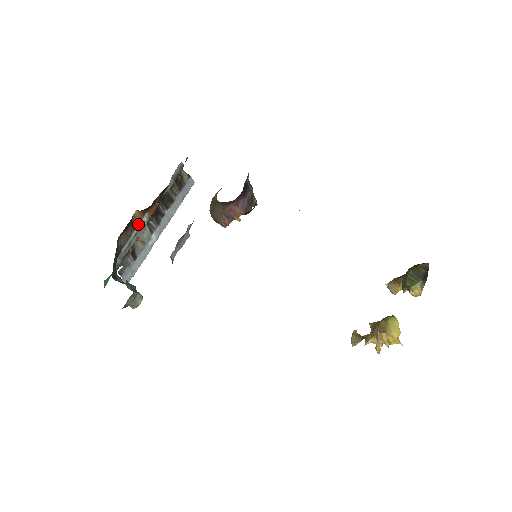
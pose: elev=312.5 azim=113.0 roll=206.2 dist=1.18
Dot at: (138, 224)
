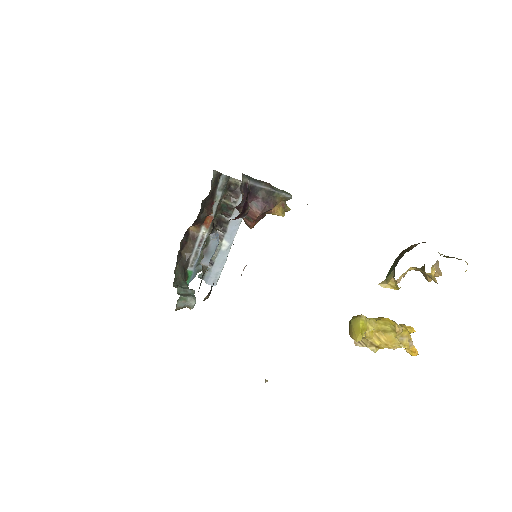
Dot at: (198, 236)
